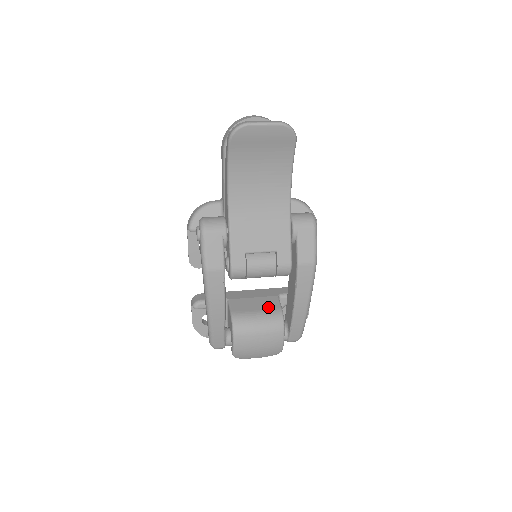
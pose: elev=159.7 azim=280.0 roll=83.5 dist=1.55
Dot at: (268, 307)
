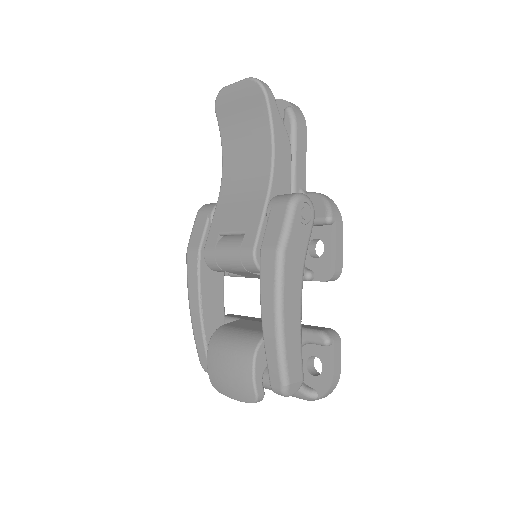
Dot at: (259, 329)
